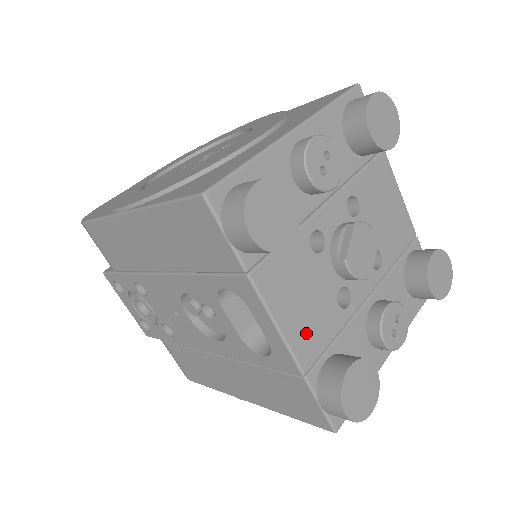
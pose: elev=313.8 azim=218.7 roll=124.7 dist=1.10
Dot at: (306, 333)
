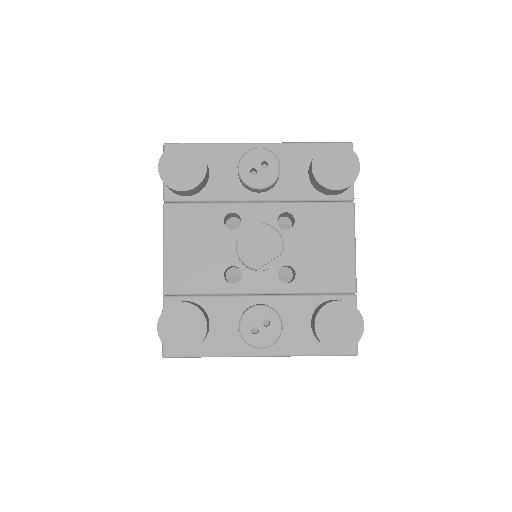
Dot at: (183, 270)
